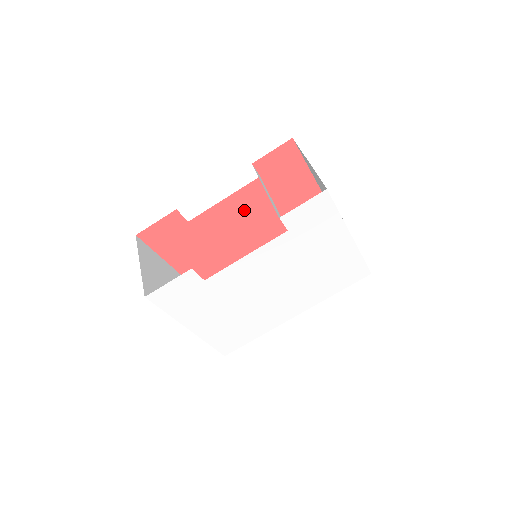
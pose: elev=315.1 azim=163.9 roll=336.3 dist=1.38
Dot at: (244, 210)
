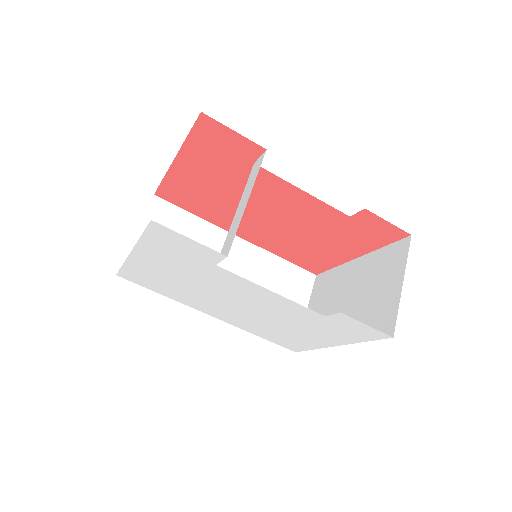
Dot at: (297, 209)
